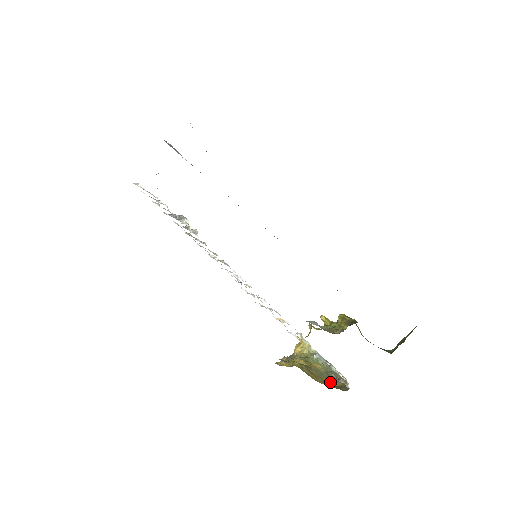
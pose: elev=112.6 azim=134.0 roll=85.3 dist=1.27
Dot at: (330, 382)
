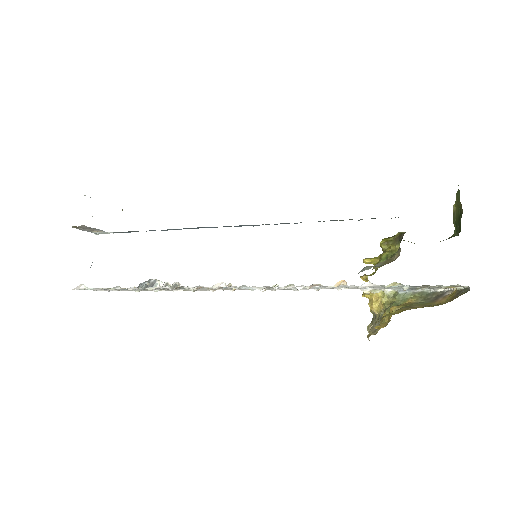
Dot at: (440, 302)
